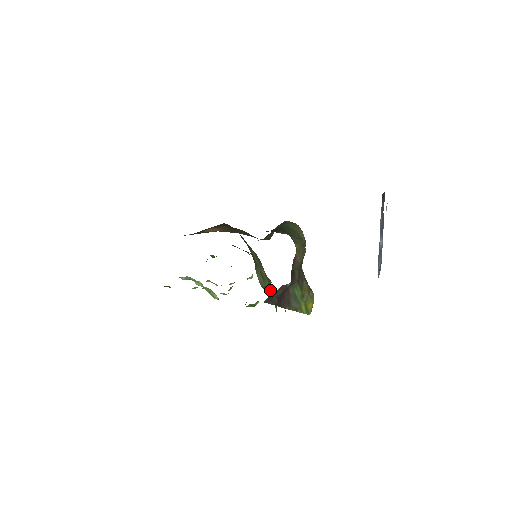
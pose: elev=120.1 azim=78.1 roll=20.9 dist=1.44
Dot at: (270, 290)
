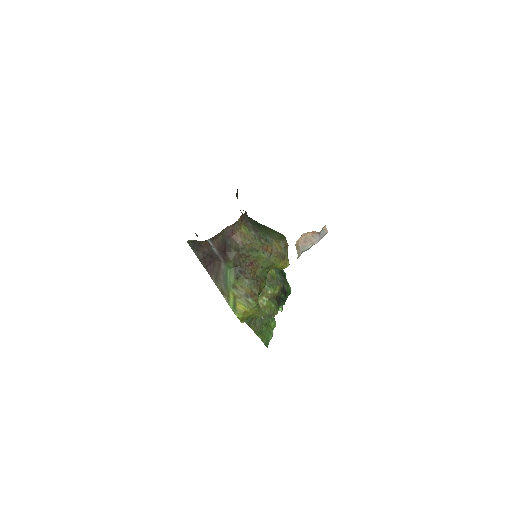
Dot at: (263, 309)
